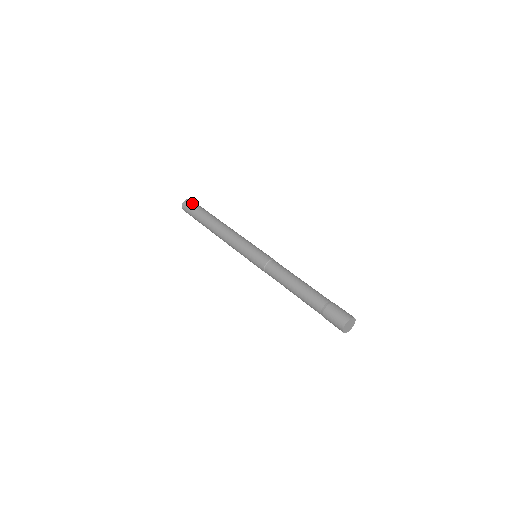
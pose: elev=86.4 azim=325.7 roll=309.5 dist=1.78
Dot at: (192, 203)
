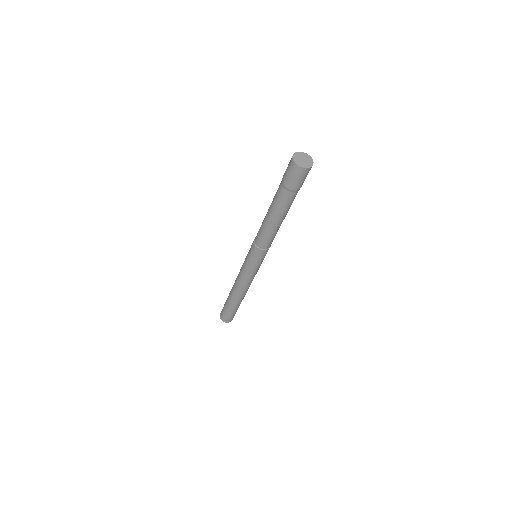
Dot at: (222, 310)
